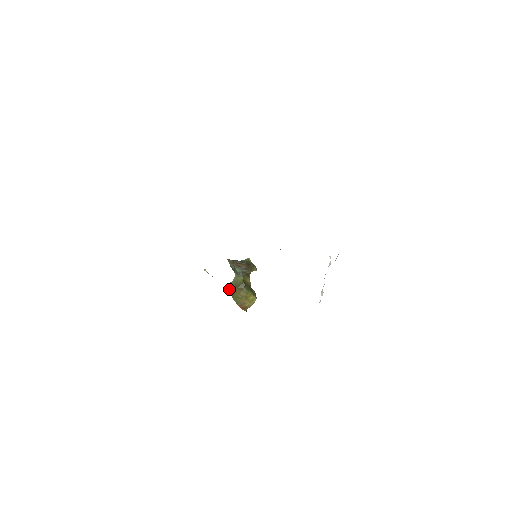
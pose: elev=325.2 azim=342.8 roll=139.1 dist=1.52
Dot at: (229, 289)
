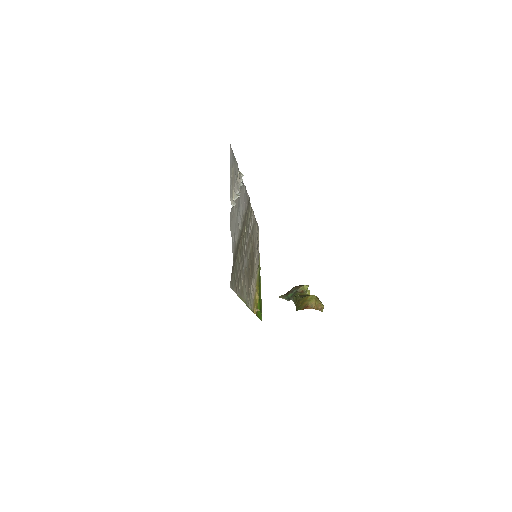
Dot at: occluded
